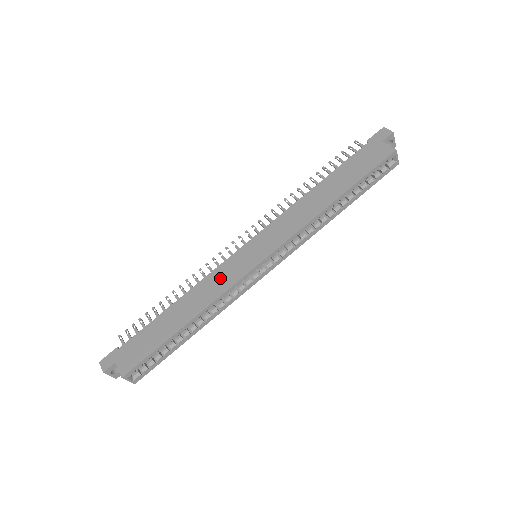
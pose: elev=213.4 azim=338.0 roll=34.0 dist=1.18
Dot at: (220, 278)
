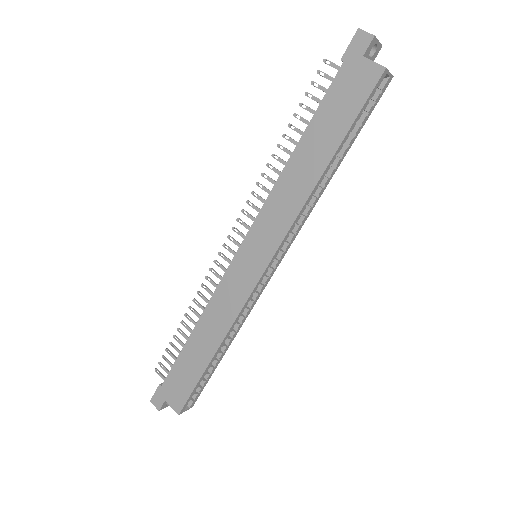
Dot at: (228, 296)
